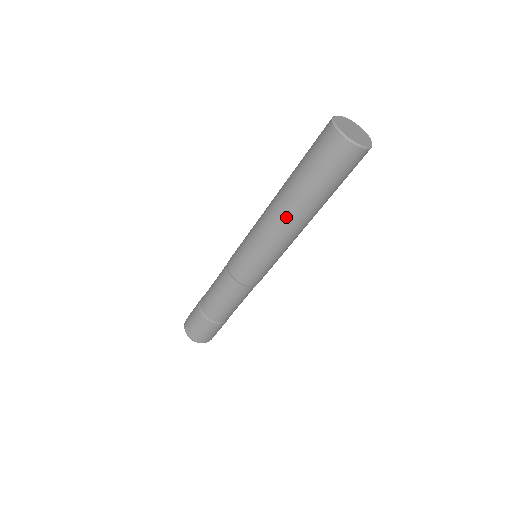
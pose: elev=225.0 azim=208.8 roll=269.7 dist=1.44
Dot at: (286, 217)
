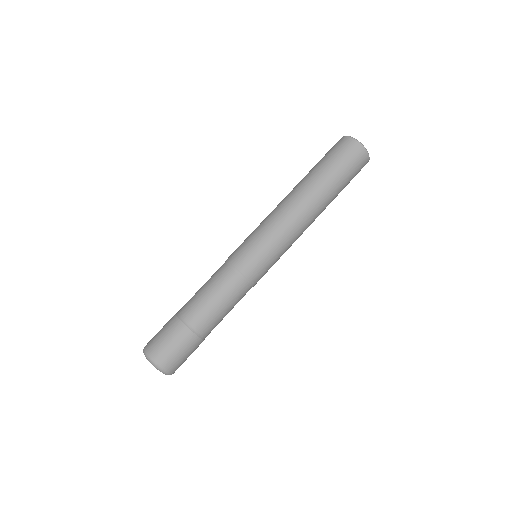
Dot at: (291, 194)
